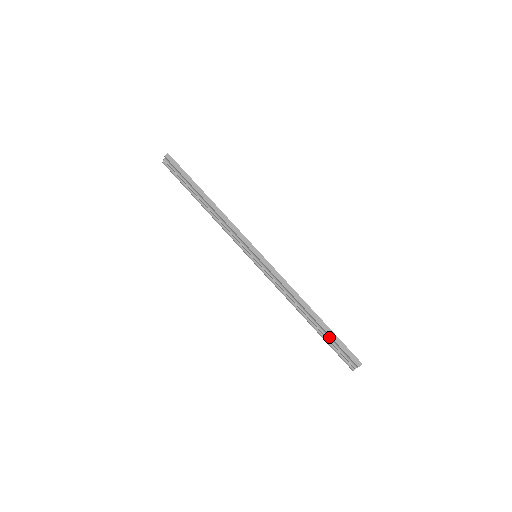
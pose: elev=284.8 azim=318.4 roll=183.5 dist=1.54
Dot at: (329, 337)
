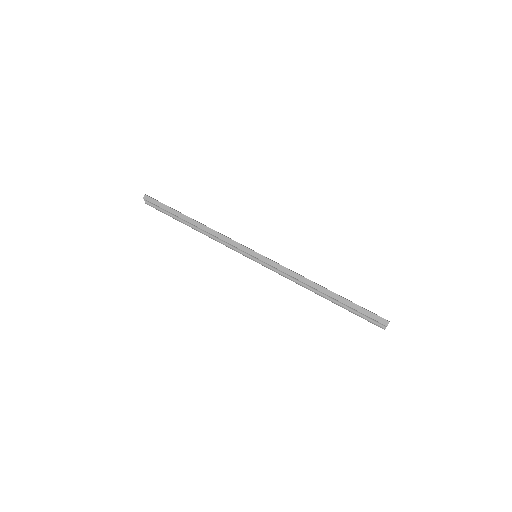
Dot at: (349, 307)
